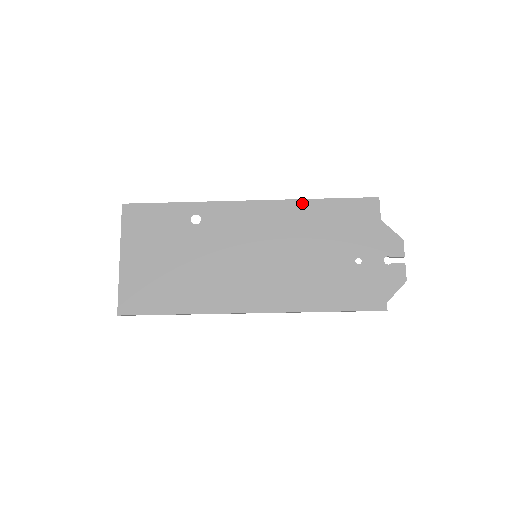
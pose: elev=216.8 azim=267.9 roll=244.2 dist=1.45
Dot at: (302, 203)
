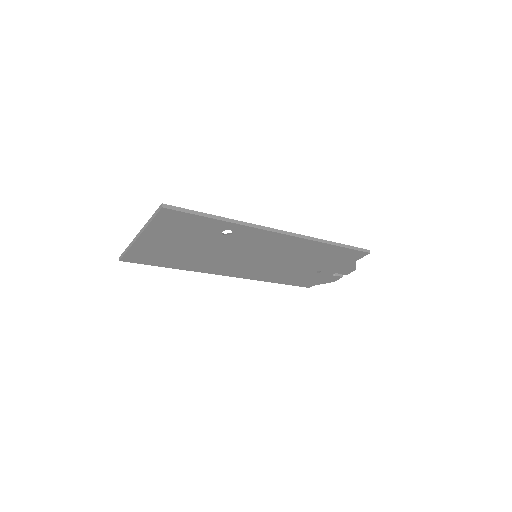
Dot at: (319, 244)
